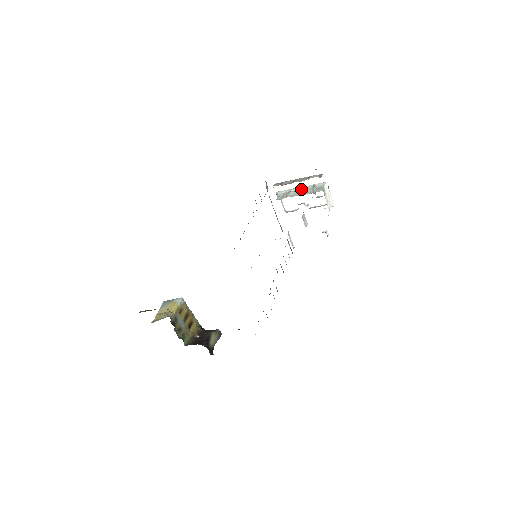
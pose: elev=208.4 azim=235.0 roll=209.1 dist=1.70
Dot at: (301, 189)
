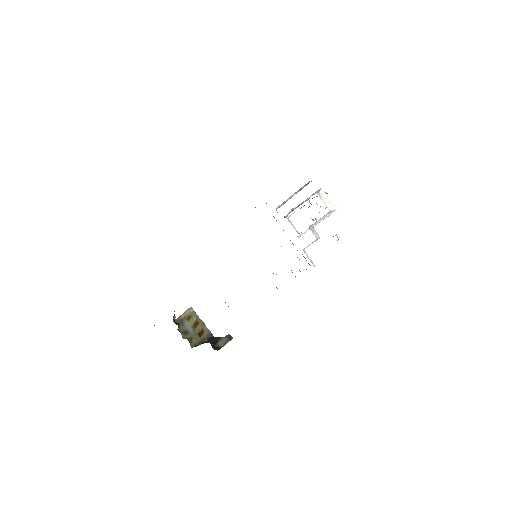
Dot at: occluded
